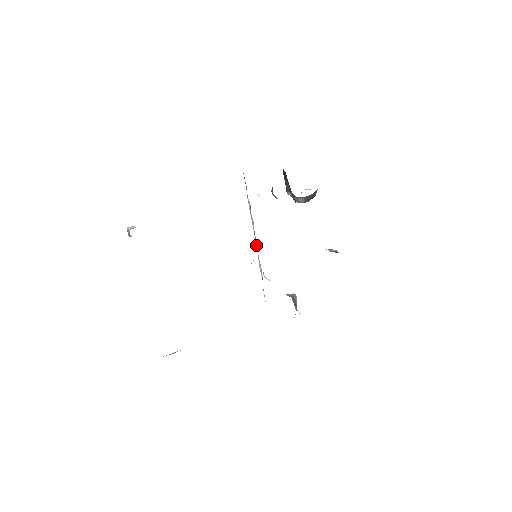
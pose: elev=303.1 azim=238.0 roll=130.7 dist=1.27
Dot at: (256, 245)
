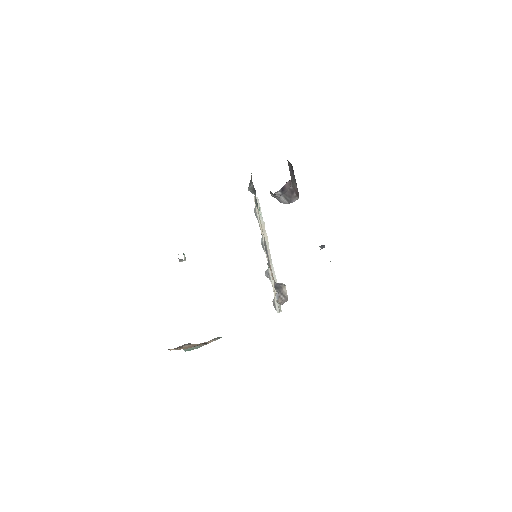
Dot at: occluded
